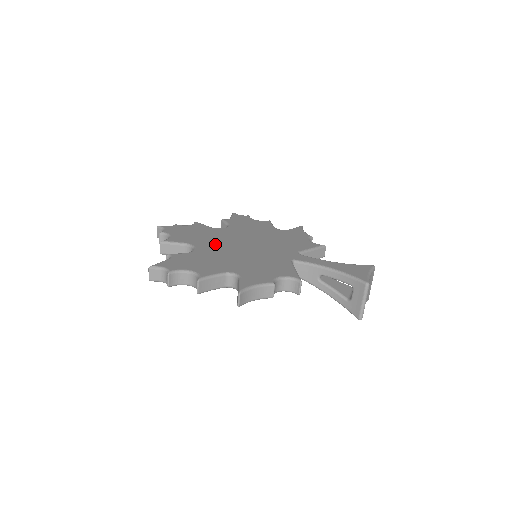
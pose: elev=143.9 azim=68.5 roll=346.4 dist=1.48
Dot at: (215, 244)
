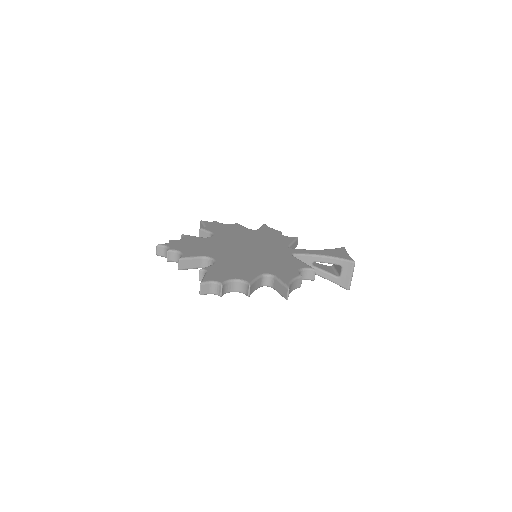
Dot at: (224, 252)
